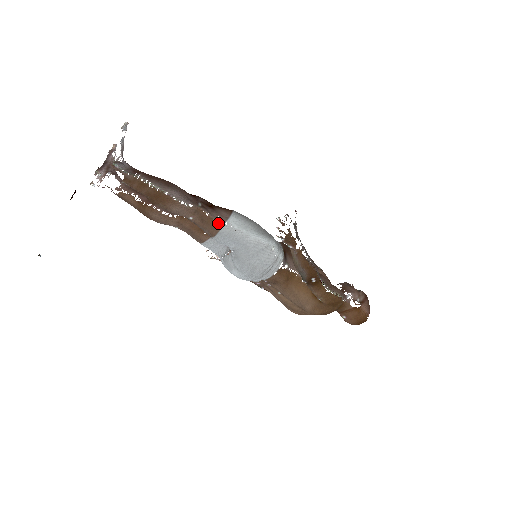
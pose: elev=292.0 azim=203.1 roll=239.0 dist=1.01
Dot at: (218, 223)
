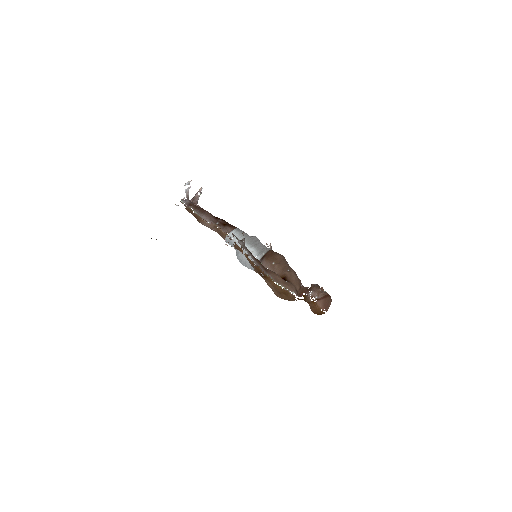
Dot at: (225, 234)
